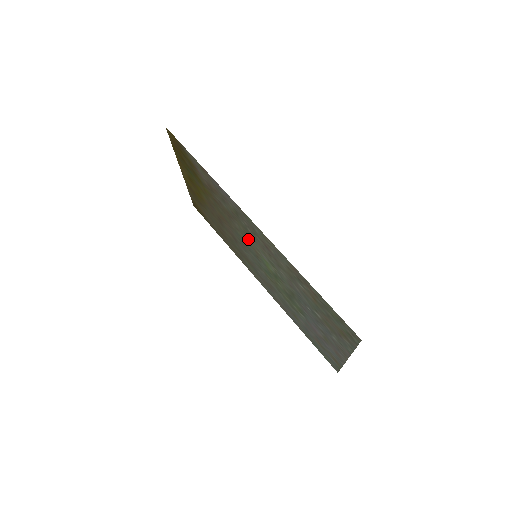
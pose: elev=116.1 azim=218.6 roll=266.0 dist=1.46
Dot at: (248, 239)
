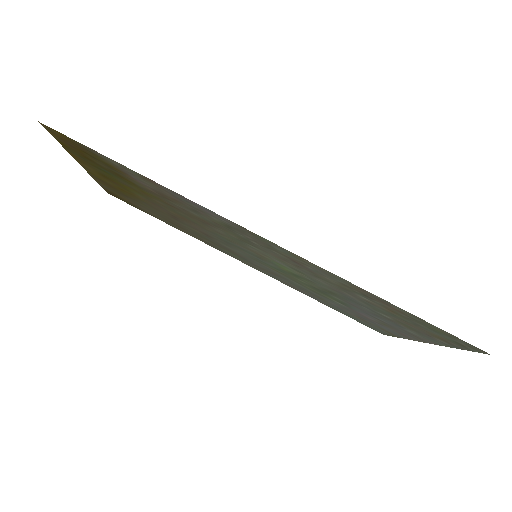
Dot at: (245, 245)
